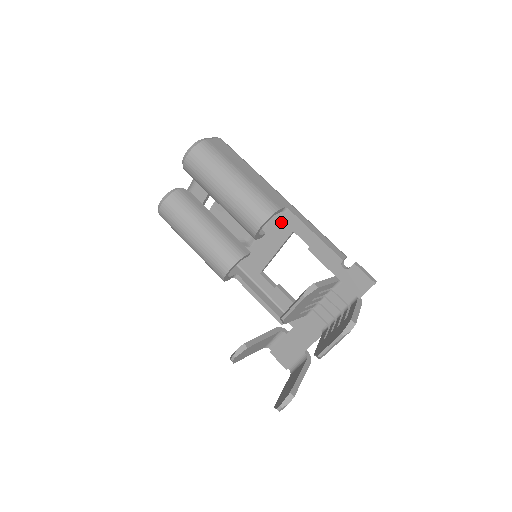
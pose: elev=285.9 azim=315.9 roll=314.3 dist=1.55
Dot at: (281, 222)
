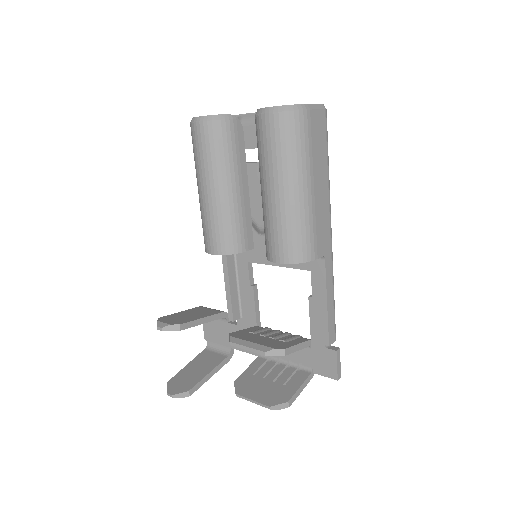
Dot at: occluded
